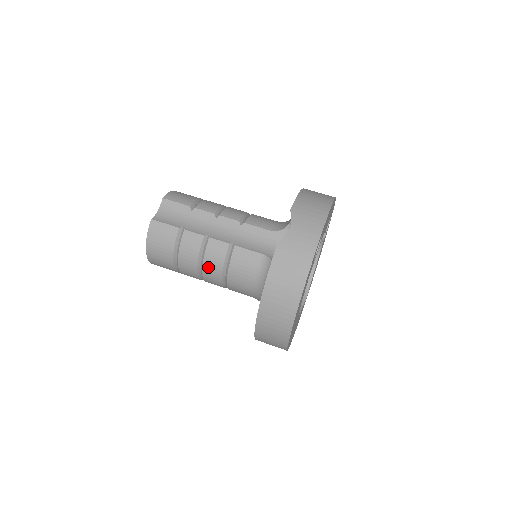
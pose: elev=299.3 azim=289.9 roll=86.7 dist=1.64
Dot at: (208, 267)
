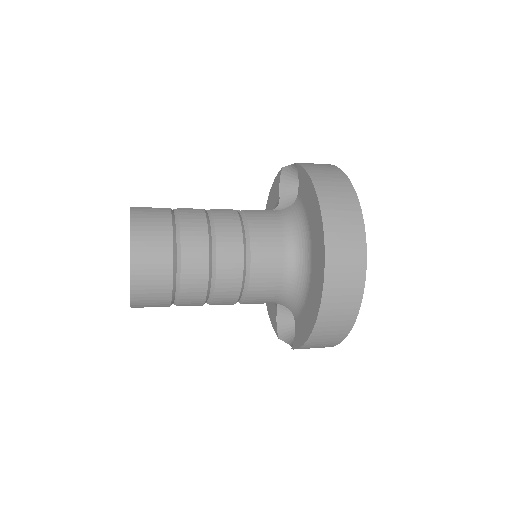
Dot at: (223, 233)
